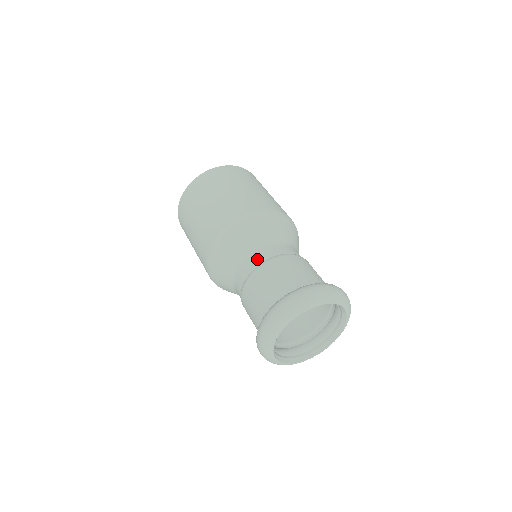
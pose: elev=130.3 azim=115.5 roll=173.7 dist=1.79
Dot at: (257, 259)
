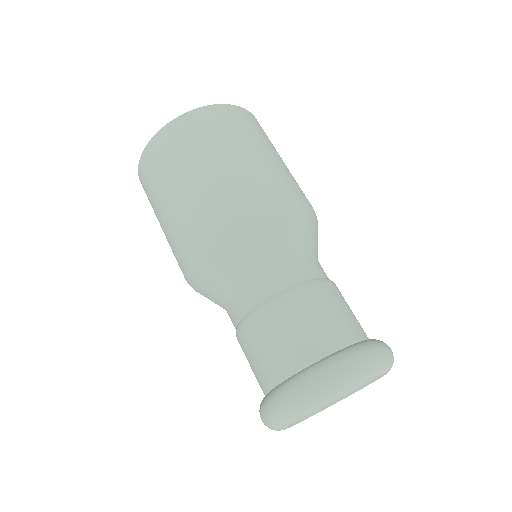
Dot at: (280, 280)
